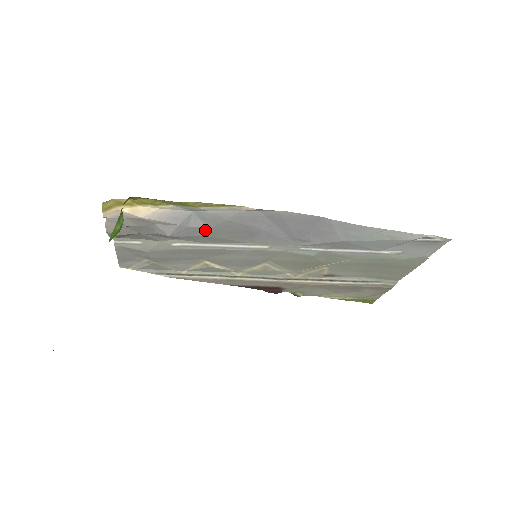
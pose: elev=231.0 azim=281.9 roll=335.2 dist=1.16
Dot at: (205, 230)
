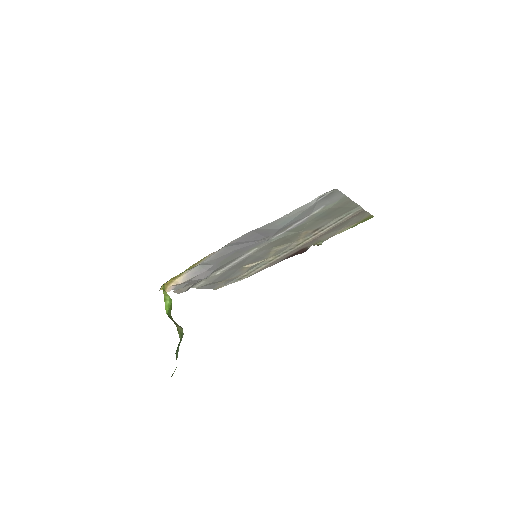
Dot at: (216, 266)
